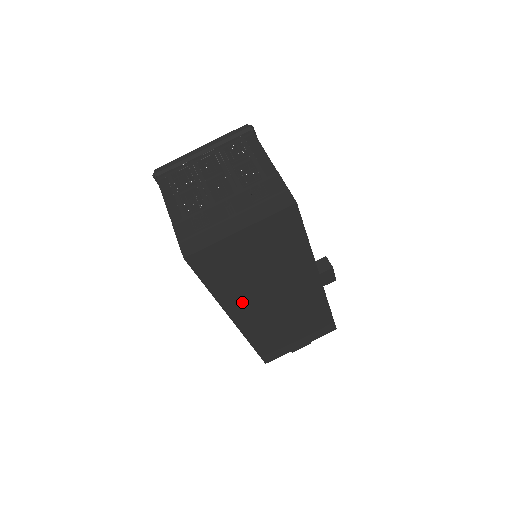
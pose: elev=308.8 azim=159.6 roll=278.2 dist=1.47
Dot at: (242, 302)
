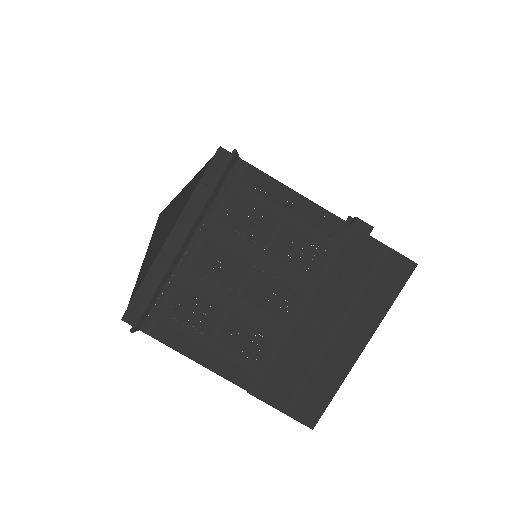
Dot at: occluded
